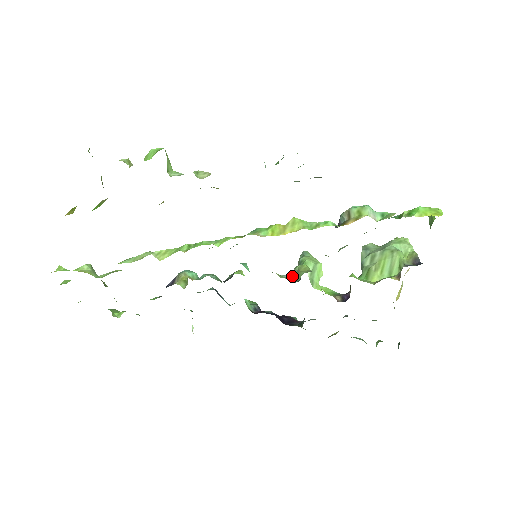
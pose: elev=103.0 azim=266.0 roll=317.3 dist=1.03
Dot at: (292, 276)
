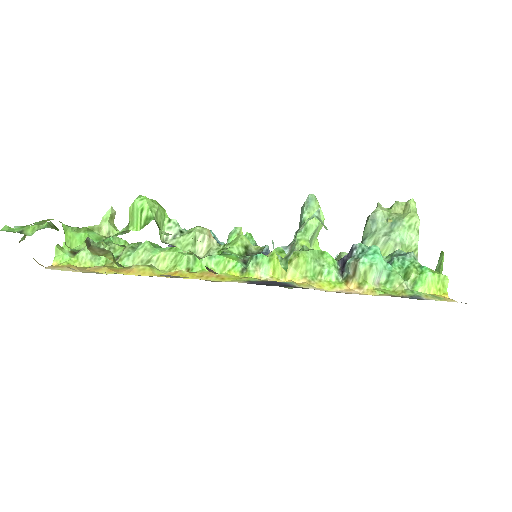
Dot at: occluded
